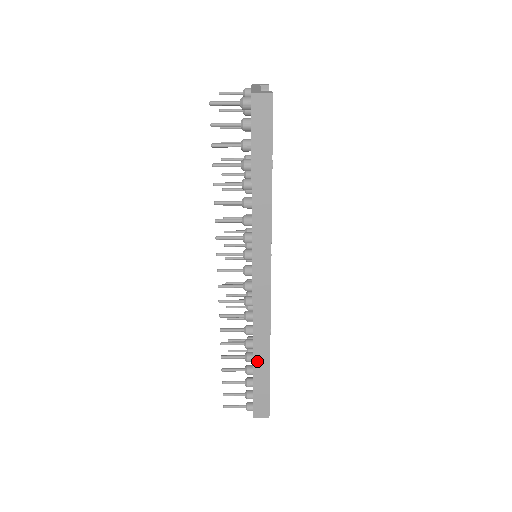
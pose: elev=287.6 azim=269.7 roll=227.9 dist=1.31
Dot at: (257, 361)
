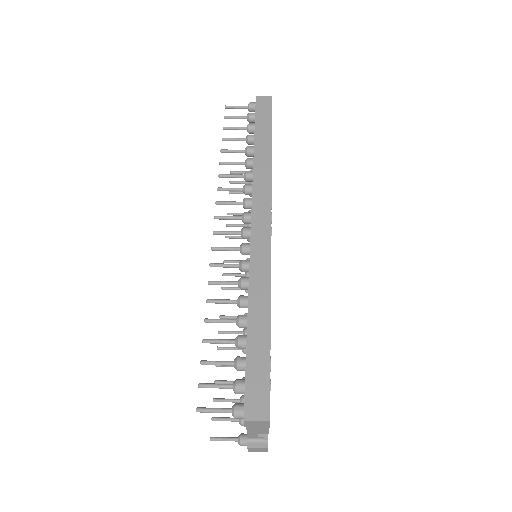
Dot at: (253, 316)
